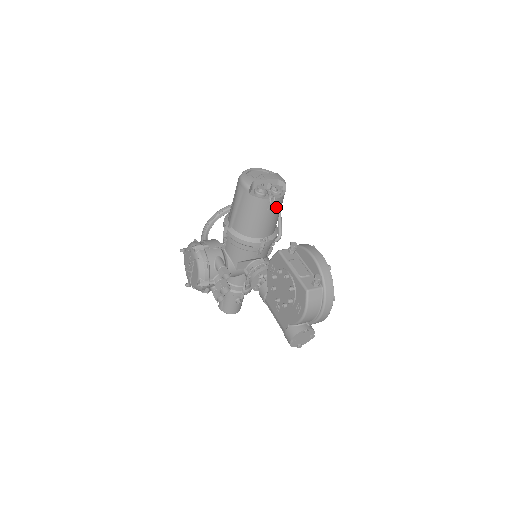
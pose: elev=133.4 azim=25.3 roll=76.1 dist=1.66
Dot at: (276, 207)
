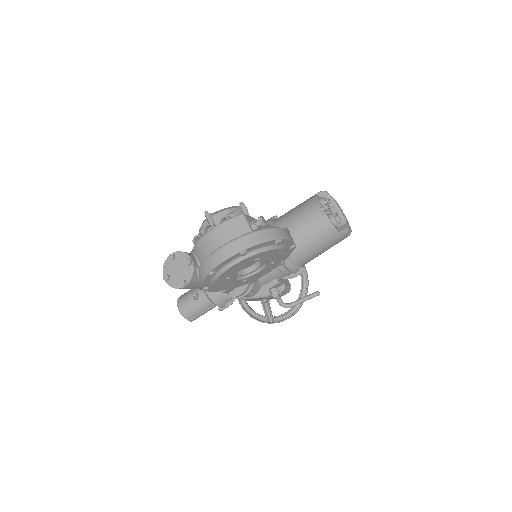
Dot at: (317, 224)
